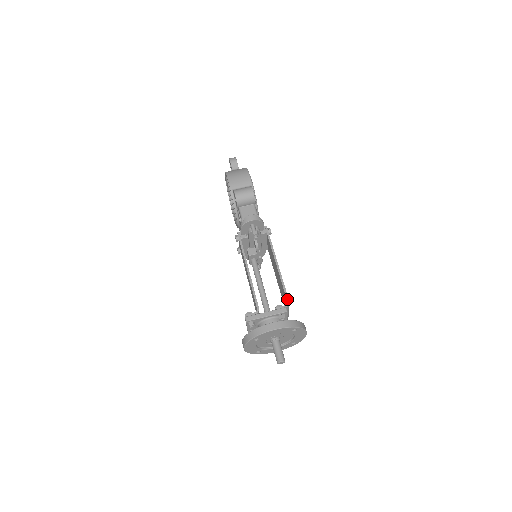
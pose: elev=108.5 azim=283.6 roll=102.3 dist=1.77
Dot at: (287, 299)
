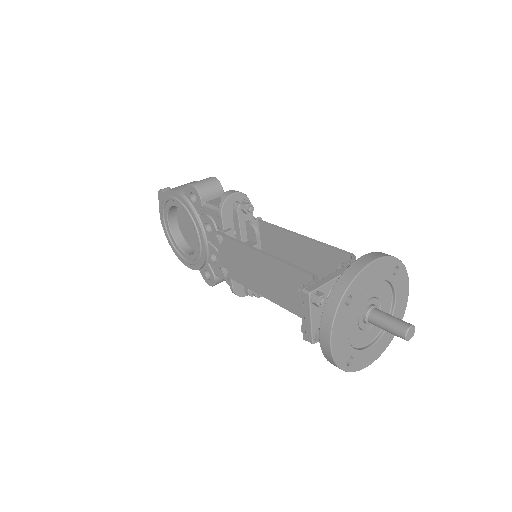
Dot at: (348, 253)
